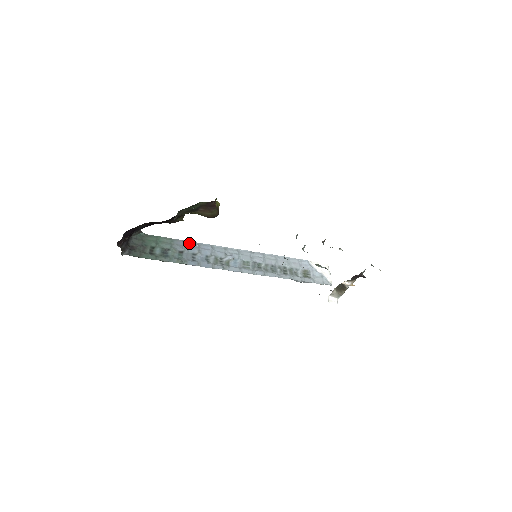
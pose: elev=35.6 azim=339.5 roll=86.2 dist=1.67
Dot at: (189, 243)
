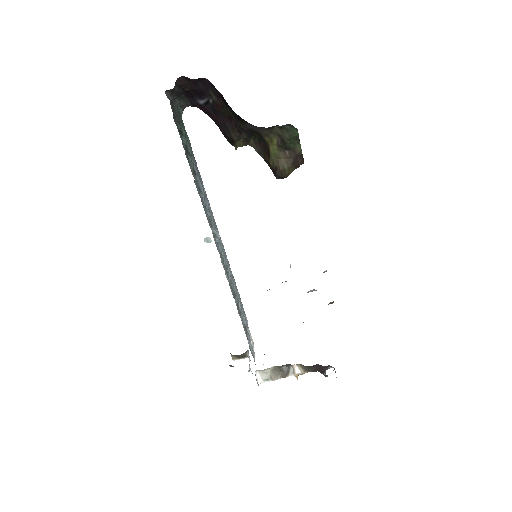
Dot at: occluded
